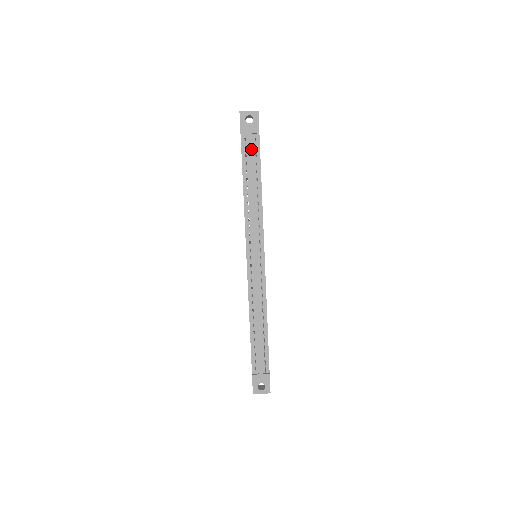
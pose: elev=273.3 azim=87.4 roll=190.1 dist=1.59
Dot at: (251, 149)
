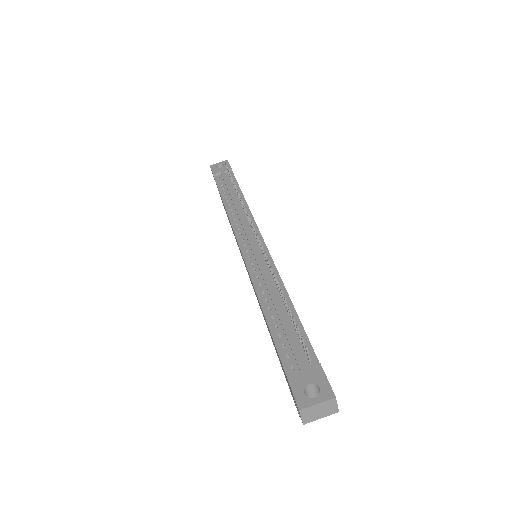
Dot at: (225, 178)
